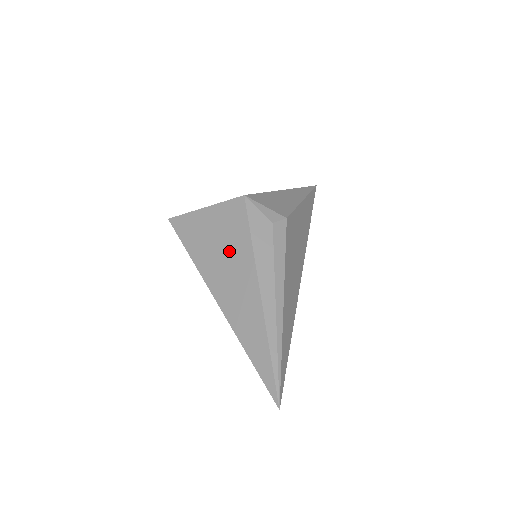
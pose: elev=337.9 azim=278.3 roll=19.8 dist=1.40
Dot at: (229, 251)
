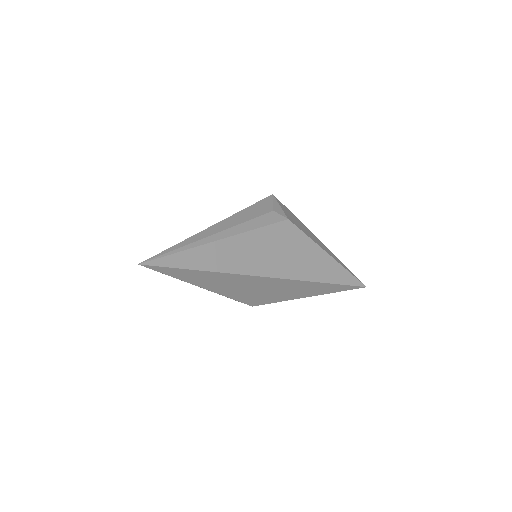
Dot at: occluded
